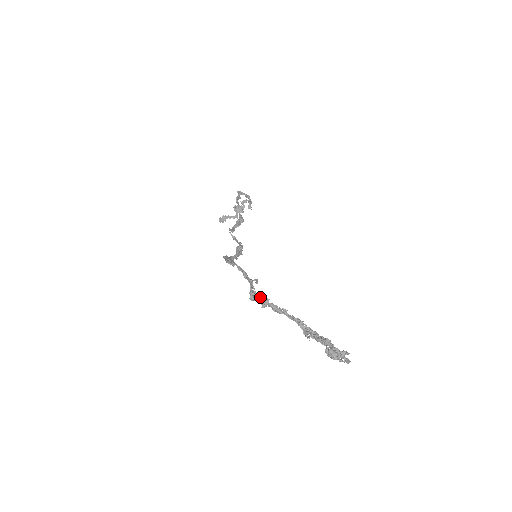
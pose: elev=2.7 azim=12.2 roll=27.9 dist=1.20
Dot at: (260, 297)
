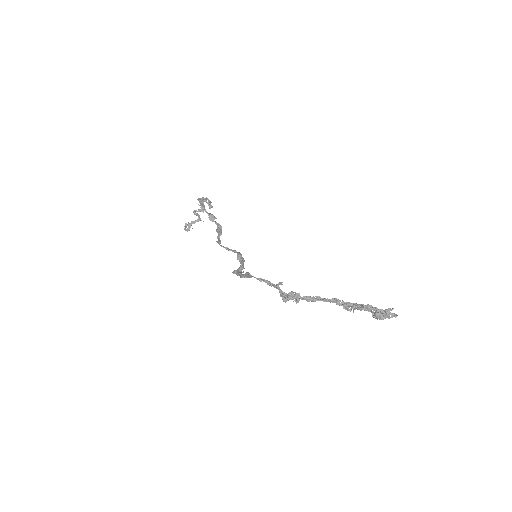
Dot at: (292, 296)
